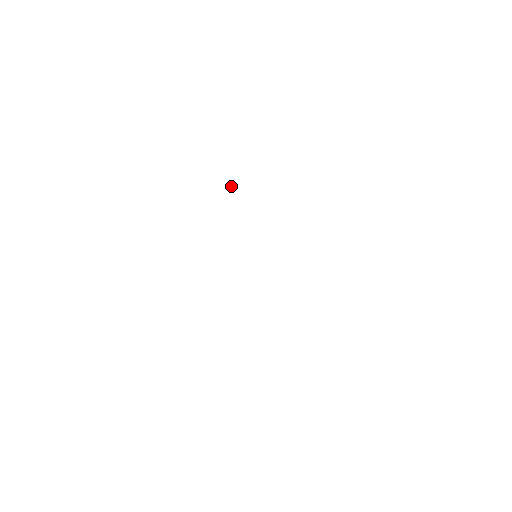
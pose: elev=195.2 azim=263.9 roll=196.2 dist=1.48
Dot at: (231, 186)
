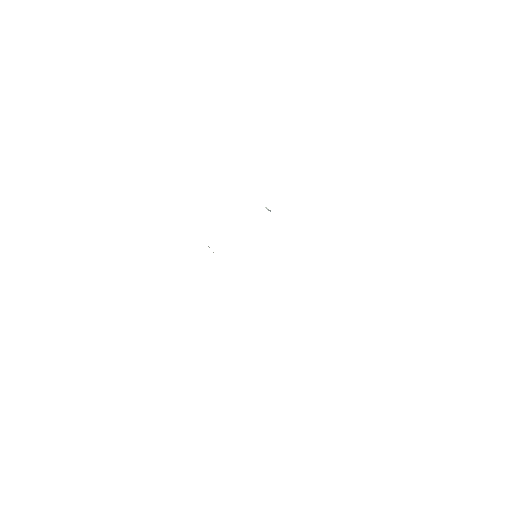
Dot at: (269, 210)
